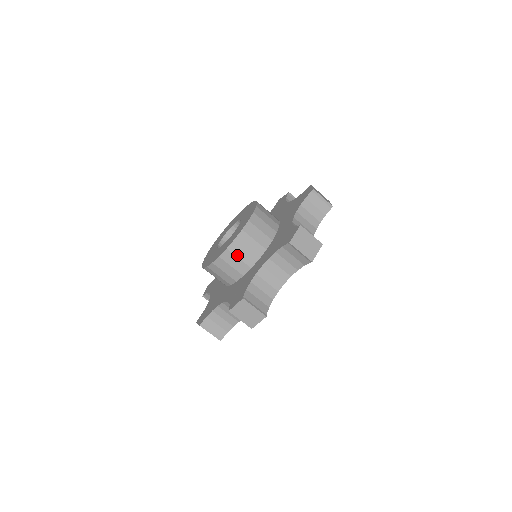
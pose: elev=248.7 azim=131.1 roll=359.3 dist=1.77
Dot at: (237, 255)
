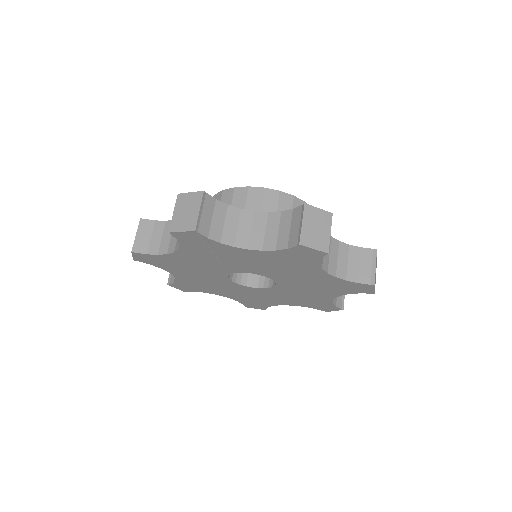
Dot at: (248, 201)
